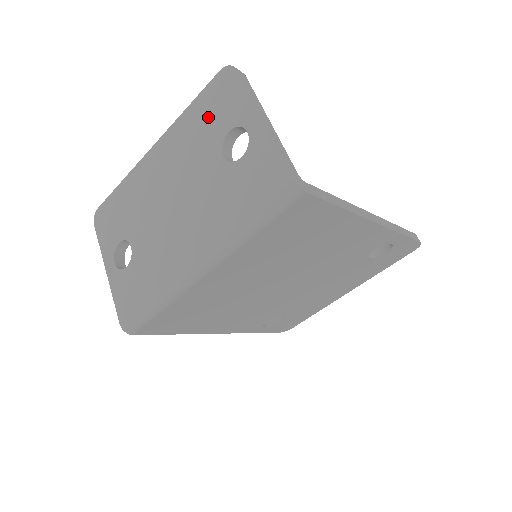
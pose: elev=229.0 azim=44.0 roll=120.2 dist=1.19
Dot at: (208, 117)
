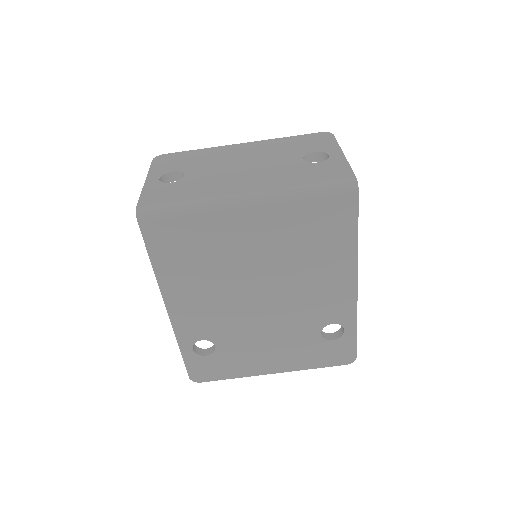
Dot at: (300, 144)
